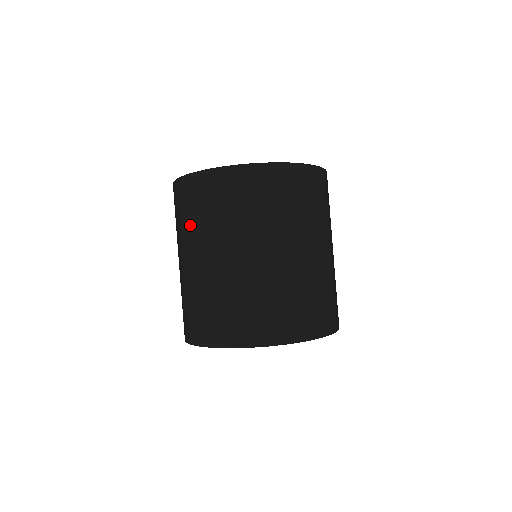
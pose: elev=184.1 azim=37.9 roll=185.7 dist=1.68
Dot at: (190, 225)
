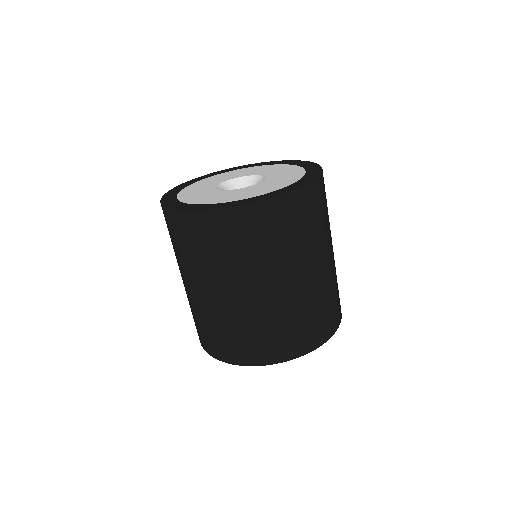
Dot at: occluded
